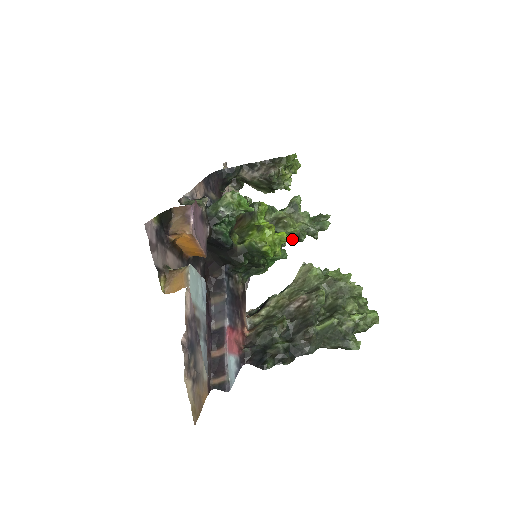
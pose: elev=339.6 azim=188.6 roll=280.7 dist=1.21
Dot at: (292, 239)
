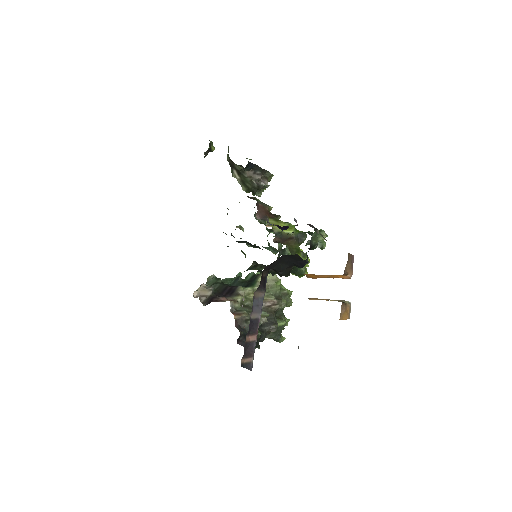
Dot at: occluded
